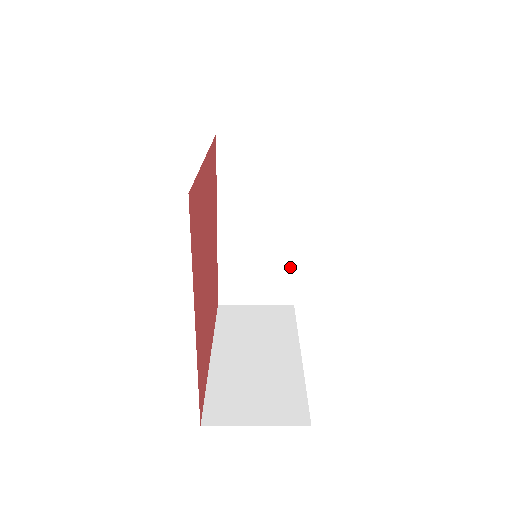
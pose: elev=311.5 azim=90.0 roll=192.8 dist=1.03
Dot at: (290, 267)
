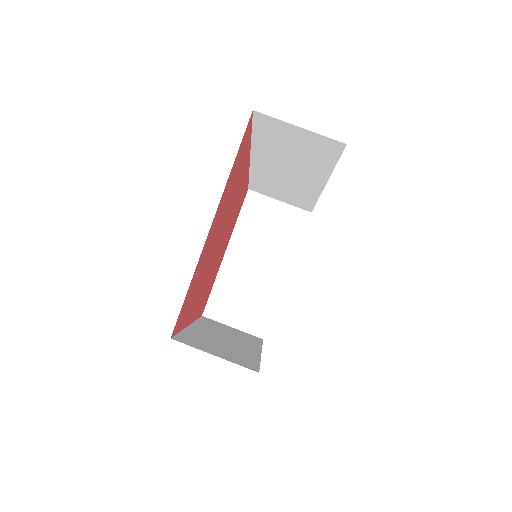
Dot at: (314, 200)
